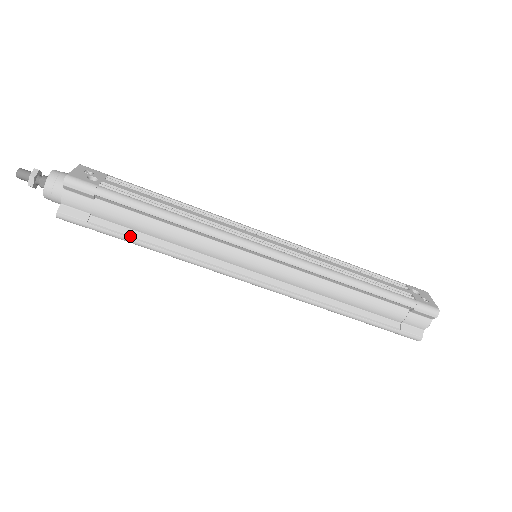
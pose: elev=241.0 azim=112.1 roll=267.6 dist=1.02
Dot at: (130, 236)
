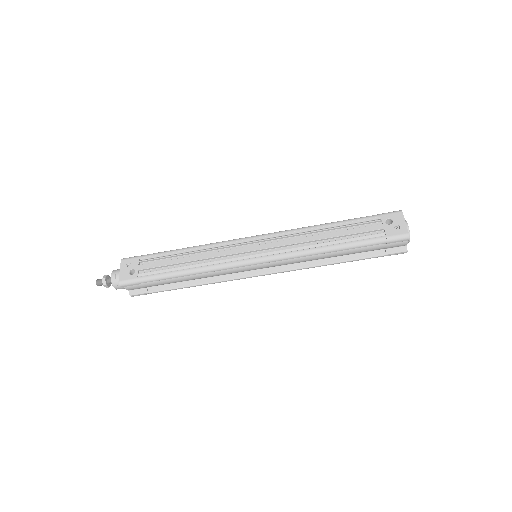
Dot at: (175, 287)
